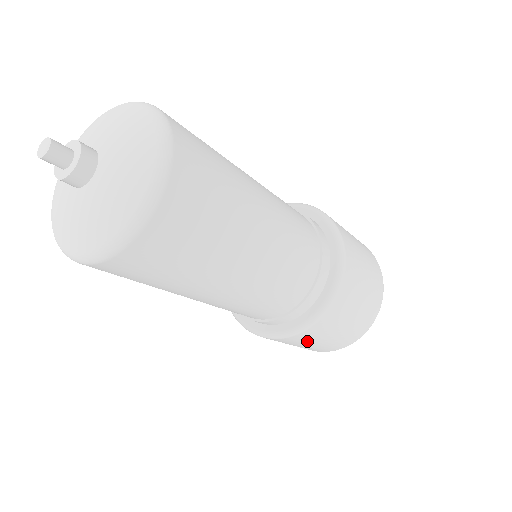
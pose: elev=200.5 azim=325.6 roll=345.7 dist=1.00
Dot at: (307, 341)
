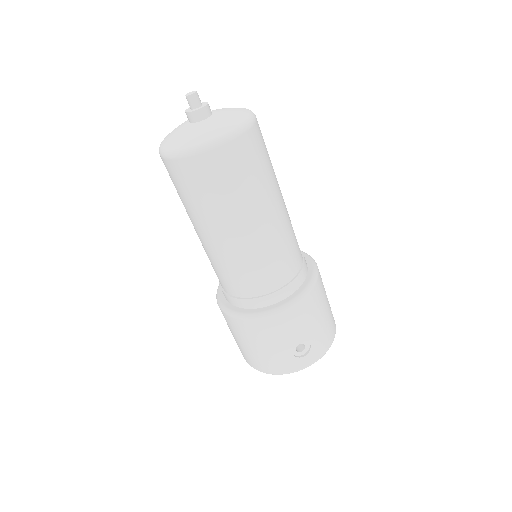
Dot at: (311, 316)
